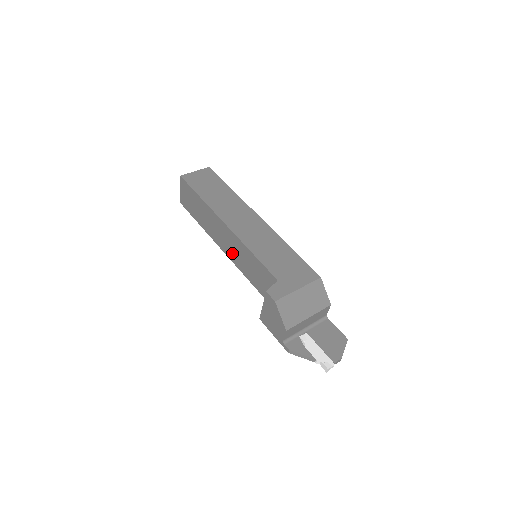
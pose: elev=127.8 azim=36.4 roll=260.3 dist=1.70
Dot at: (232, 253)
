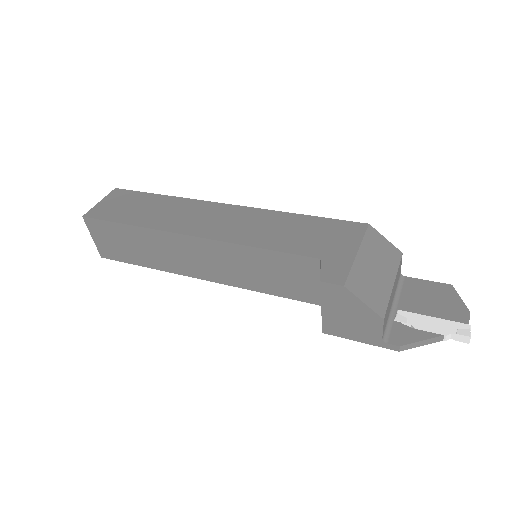
Dot at: (221, 272)
